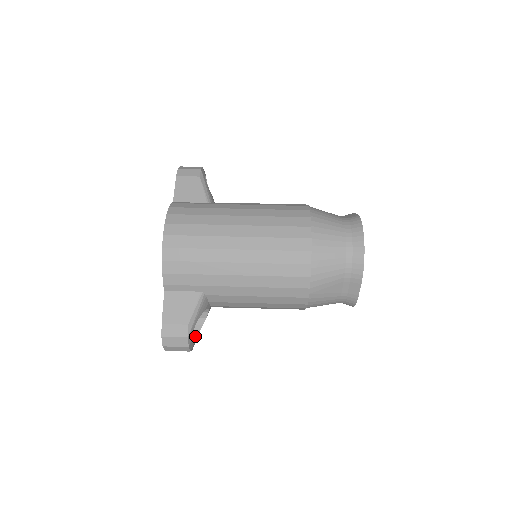
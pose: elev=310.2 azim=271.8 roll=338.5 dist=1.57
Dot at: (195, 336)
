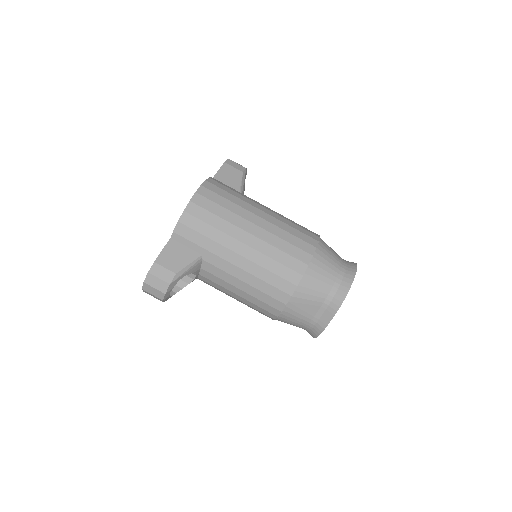
Dot at: (172, 293)
